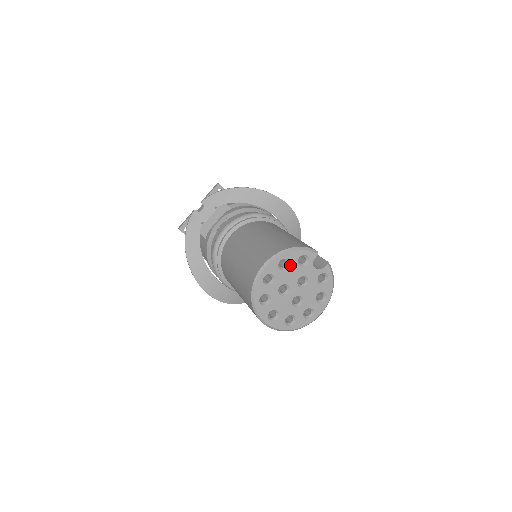
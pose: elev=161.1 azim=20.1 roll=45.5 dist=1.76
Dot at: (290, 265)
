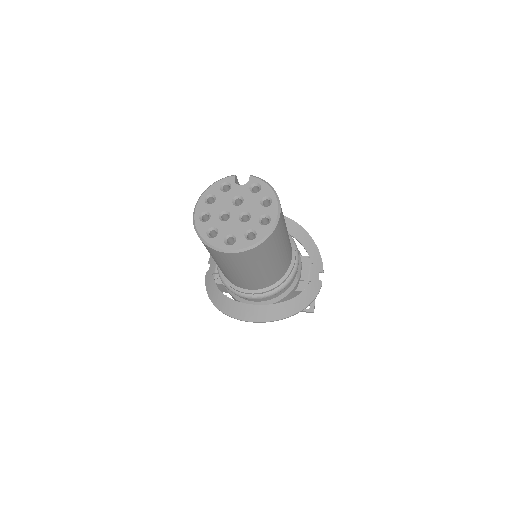
Dot at: (216, 197)
